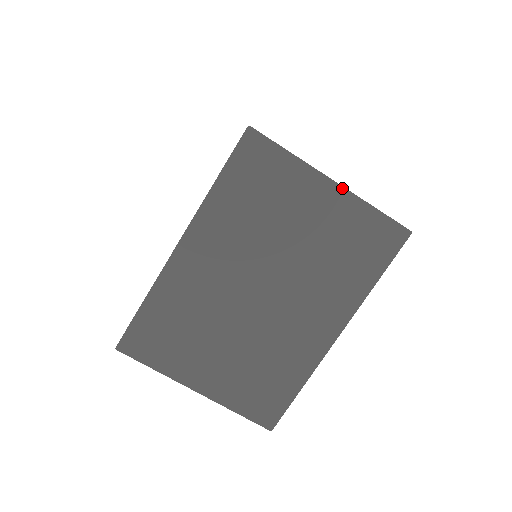
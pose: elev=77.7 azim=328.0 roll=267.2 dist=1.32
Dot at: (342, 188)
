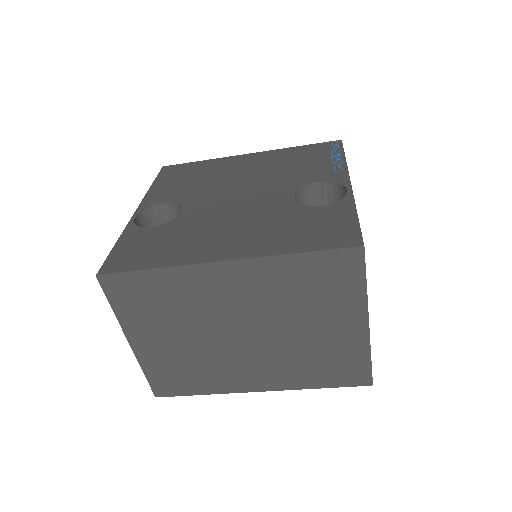
Dot at: (368, 332)
